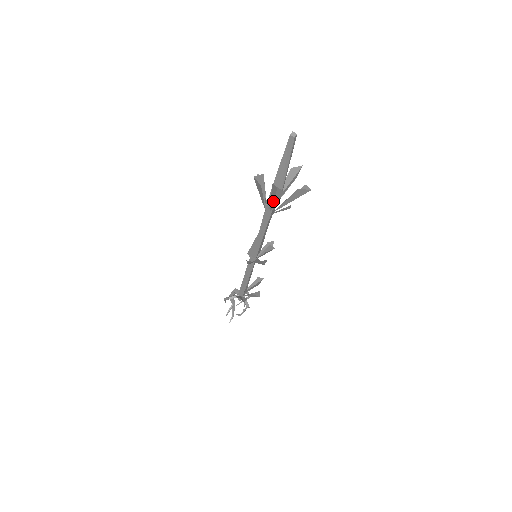
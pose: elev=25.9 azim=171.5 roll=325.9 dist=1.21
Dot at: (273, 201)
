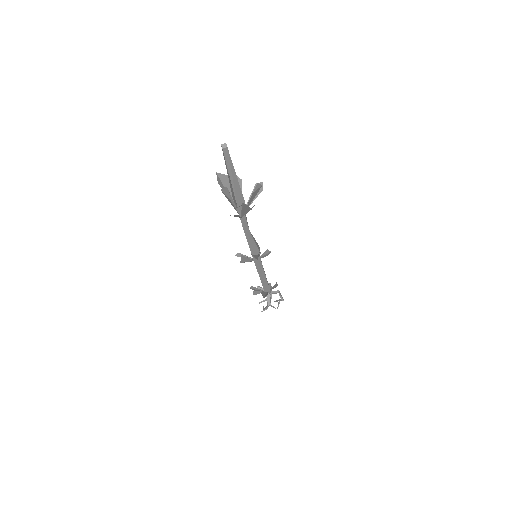
Dot at: (231, 204)
